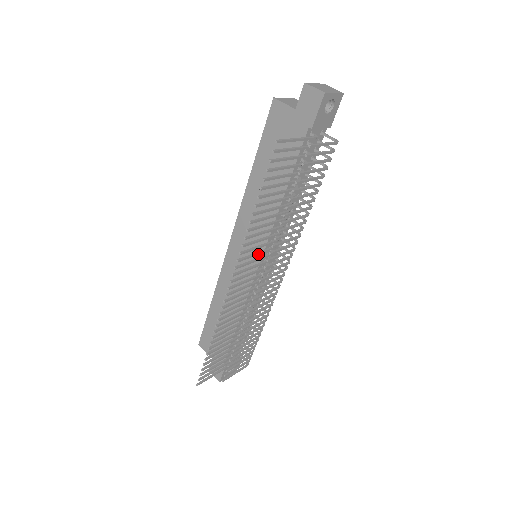
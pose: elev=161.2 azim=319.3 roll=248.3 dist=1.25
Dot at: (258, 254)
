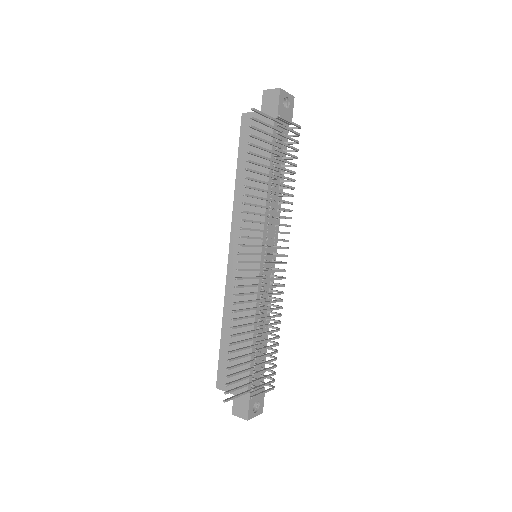
Dot at: occluded
